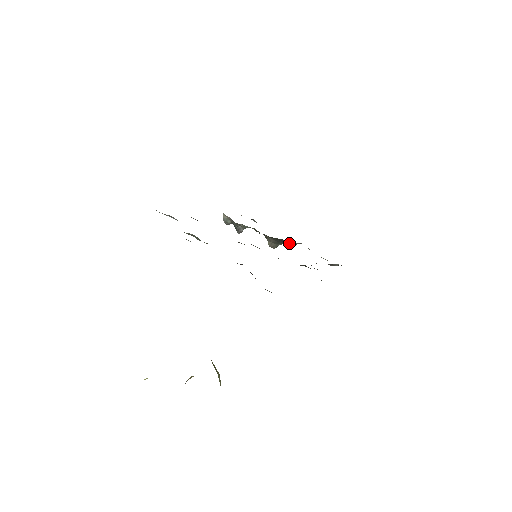
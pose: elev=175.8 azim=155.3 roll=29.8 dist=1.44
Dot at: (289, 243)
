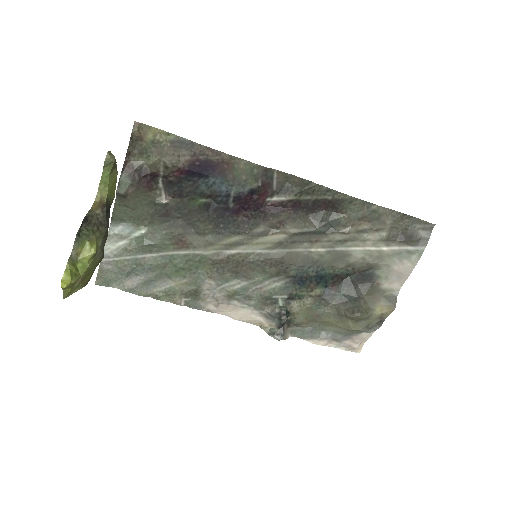
Dot at: (377, 302)
